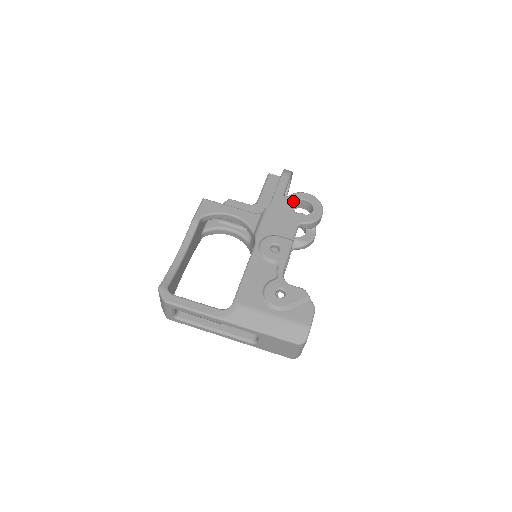
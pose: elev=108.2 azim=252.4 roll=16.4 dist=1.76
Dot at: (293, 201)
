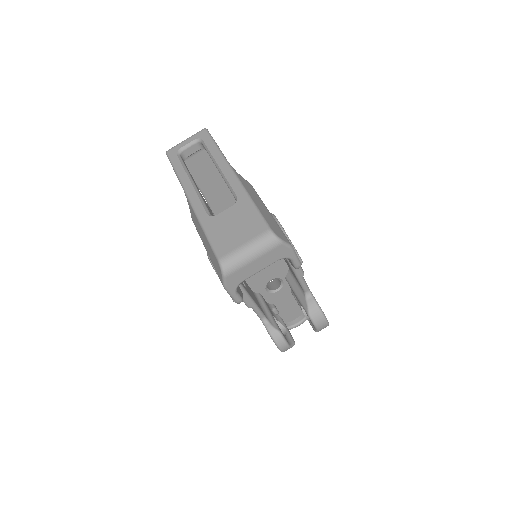
Dot at: occluded
